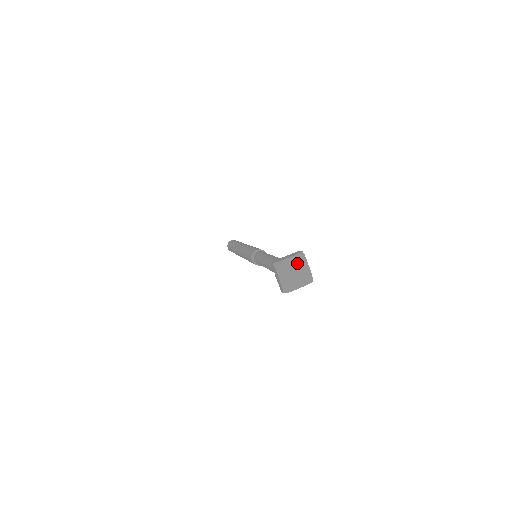
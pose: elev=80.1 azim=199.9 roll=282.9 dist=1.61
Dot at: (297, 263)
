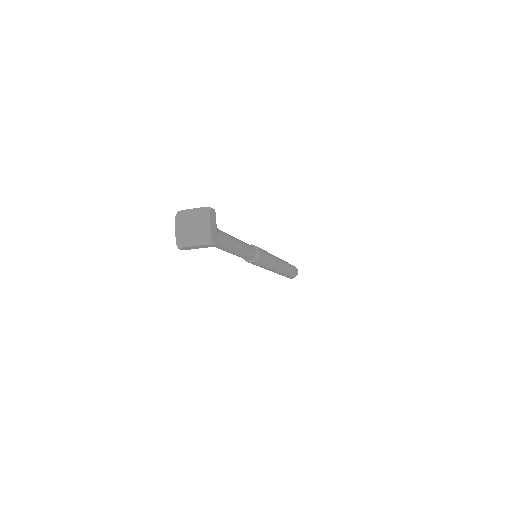
Dot at: (199, 217)
